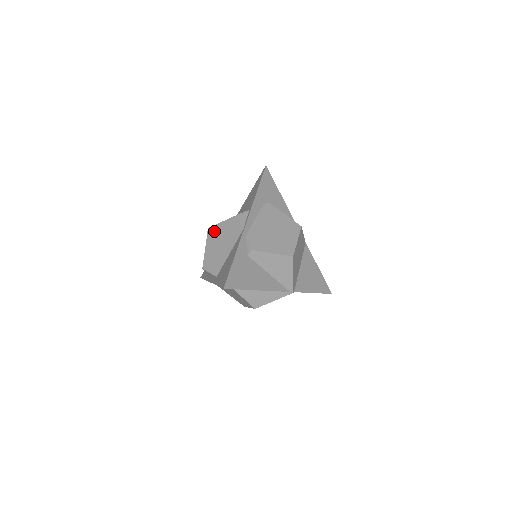
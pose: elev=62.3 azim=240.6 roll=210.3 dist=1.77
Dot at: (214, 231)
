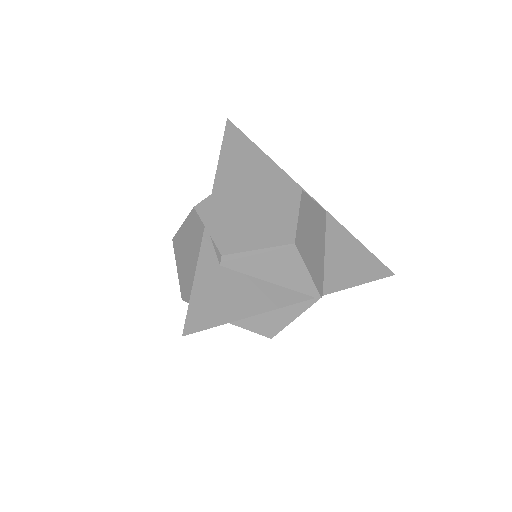
Dot at: (178, 241)
